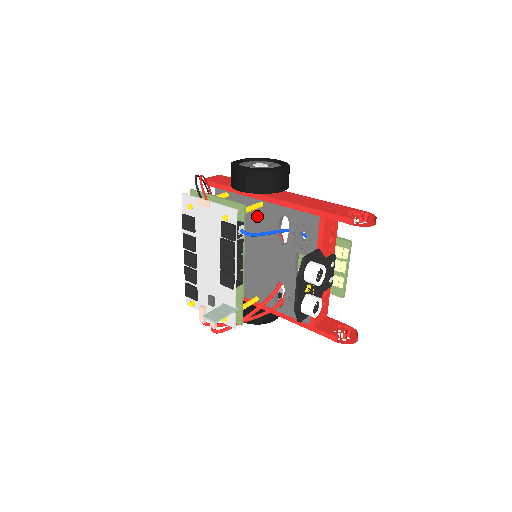
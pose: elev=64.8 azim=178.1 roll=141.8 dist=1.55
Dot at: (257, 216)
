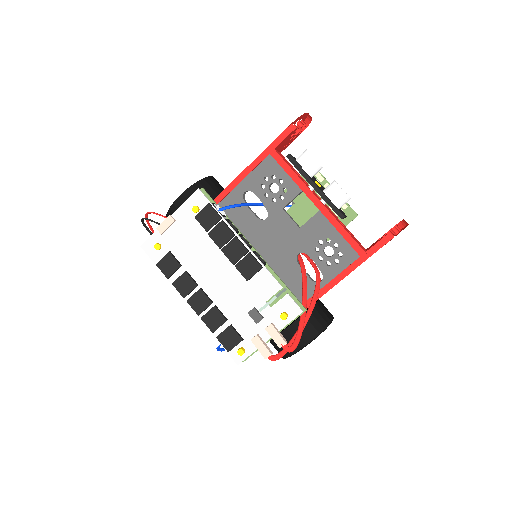
Dot at: occluded
